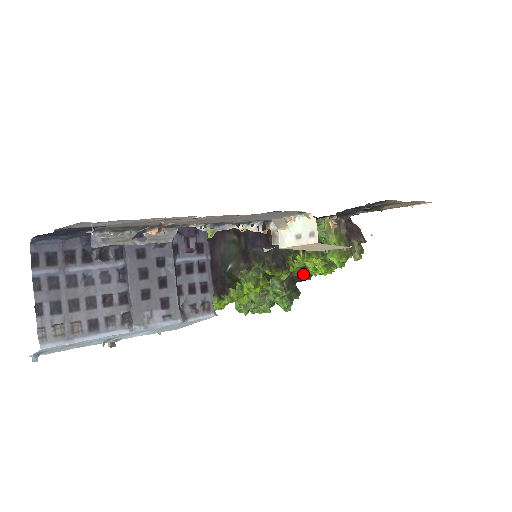
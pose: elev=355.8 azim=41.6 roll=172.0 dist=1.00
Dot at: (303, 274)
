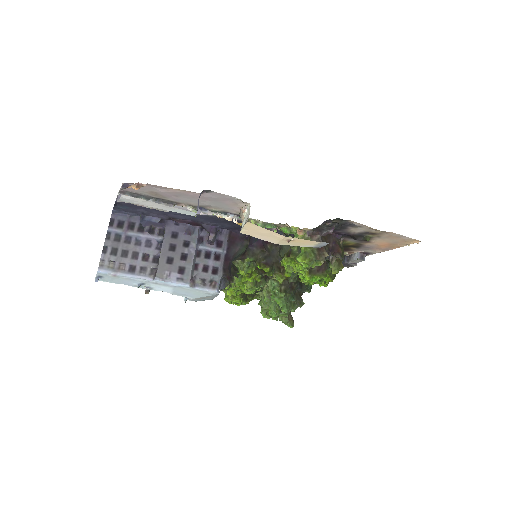
Dot at: (301, 284)
